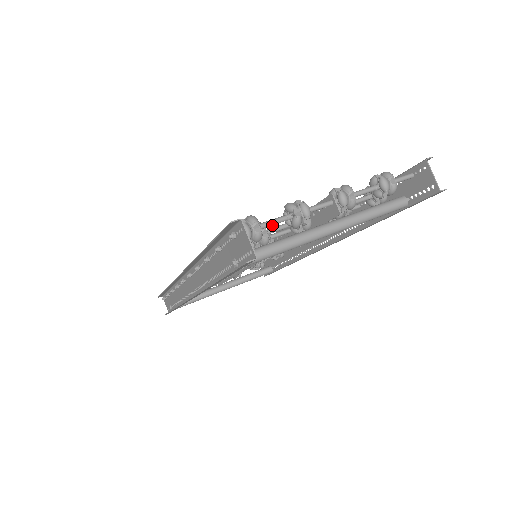
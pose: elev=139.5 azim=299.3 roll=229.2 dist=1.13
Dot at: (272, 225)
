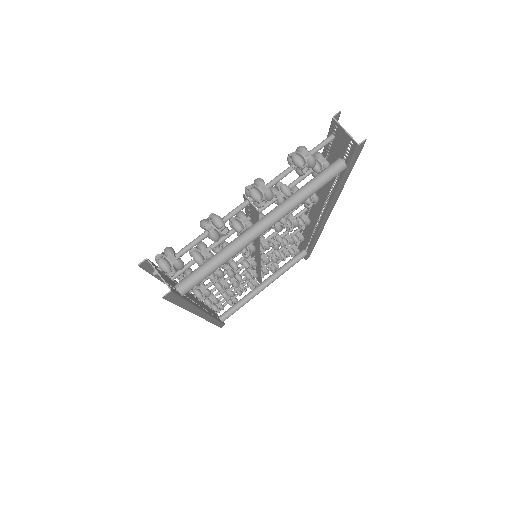
Dot at: occluded
